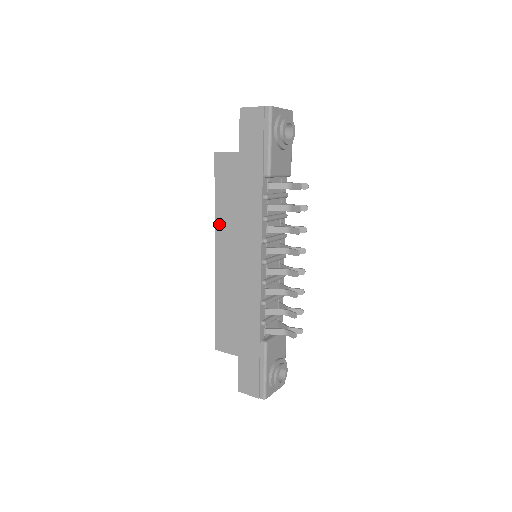
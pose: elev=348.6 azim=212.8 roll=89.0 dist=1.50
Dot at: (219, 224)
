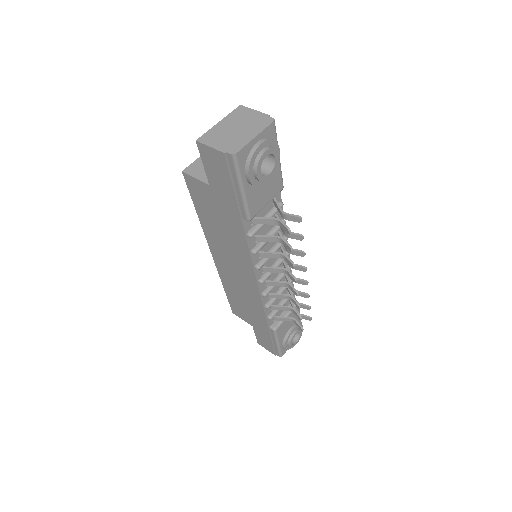
Dot at: (208, 235)
